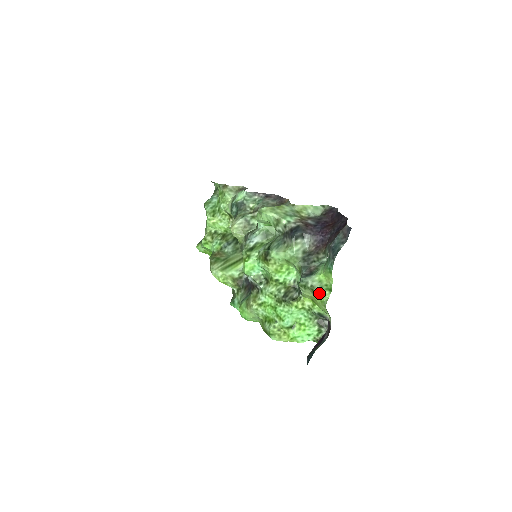
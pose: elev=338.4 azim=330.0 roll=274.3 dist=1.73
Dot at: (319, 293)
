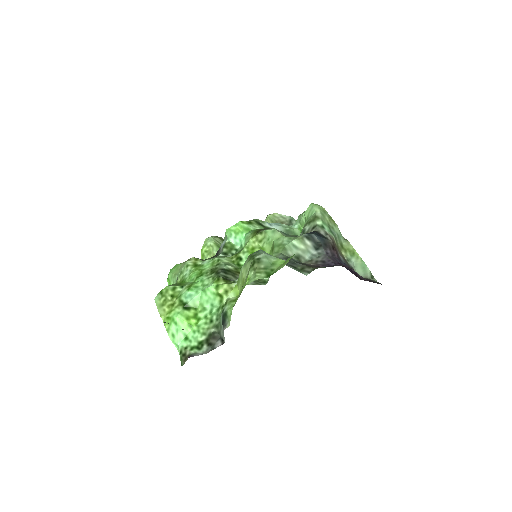
Dot at: (255, 271)
